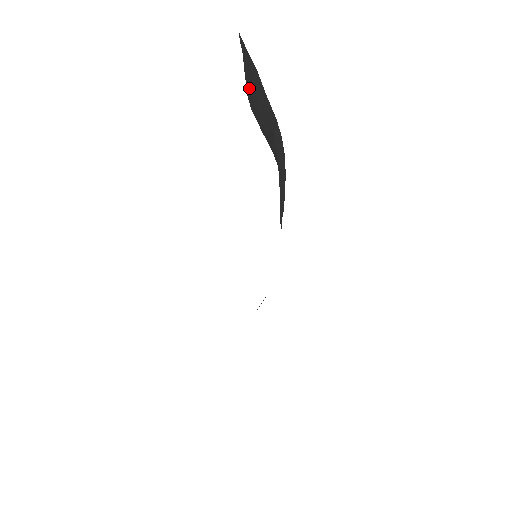
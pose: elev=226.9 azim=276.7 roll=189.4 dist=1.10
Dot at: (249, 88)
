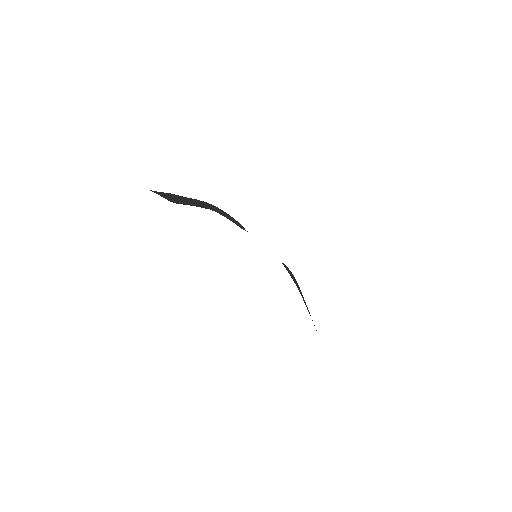
Dot at: (170, 200)
